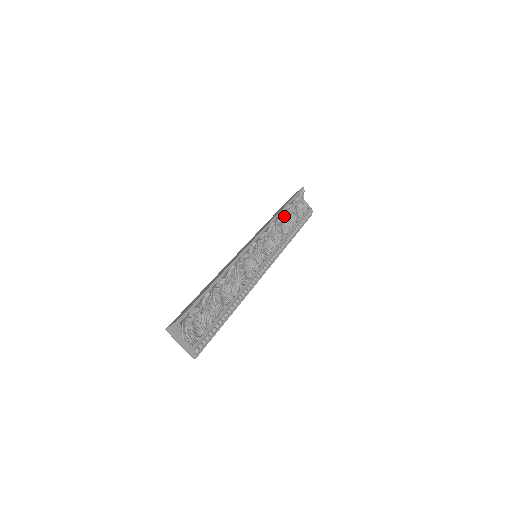
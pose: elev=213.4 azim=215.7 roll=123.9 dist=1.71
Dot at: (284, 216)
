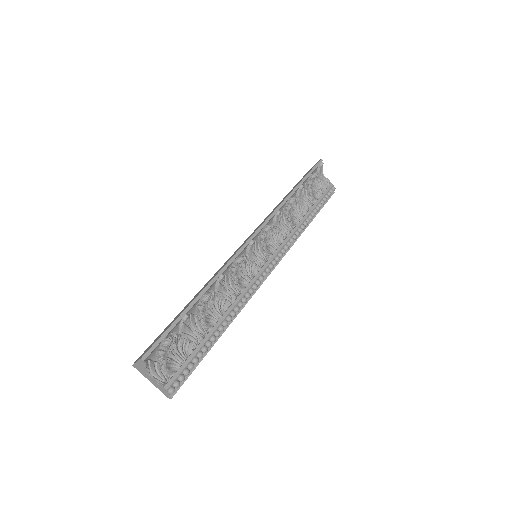
Dot at: (293, 201)
